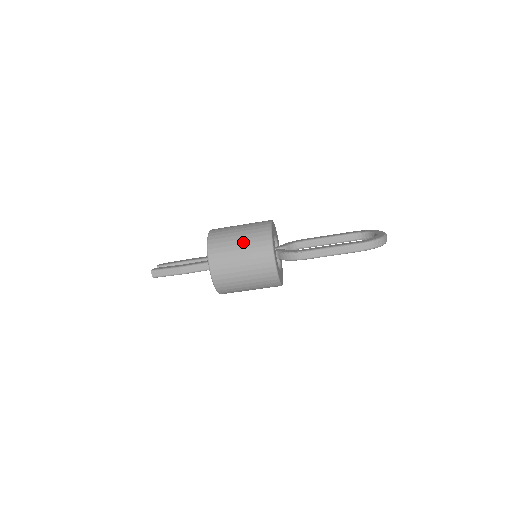
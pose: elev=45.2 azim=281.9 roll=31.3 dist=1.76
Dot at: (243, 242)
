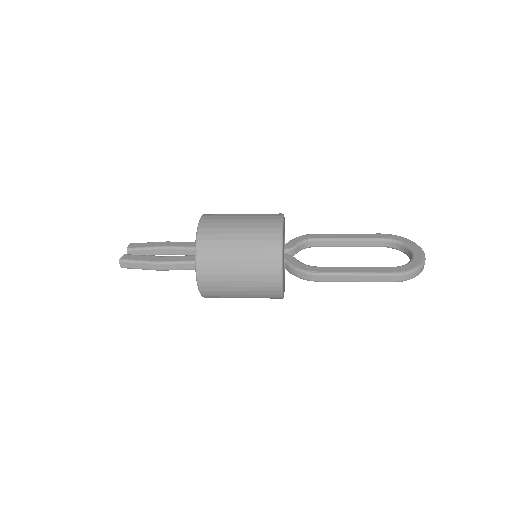
Dot at: (244, 251)
